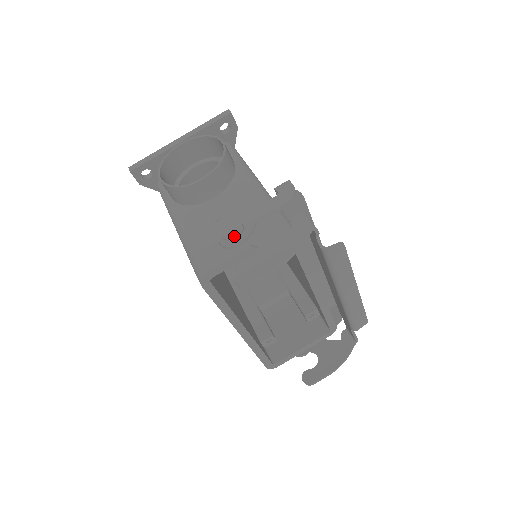
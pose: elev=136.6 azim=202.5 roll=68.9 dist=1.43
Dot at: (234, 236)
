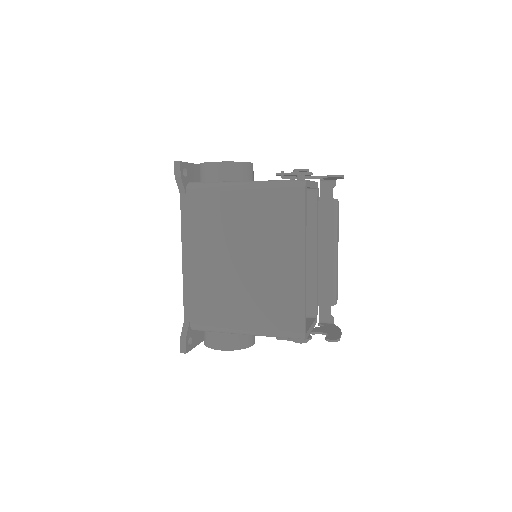
Dot at: (308, 169)
